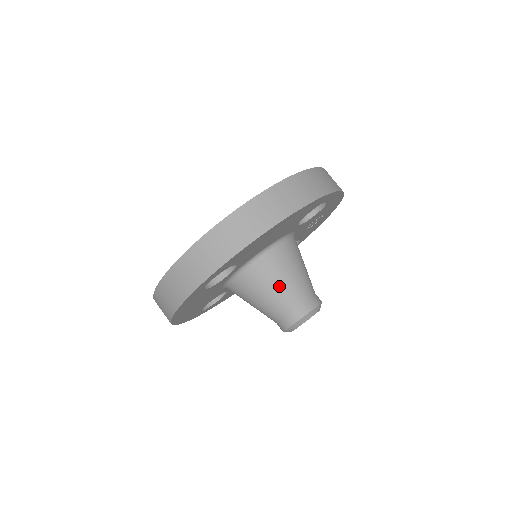
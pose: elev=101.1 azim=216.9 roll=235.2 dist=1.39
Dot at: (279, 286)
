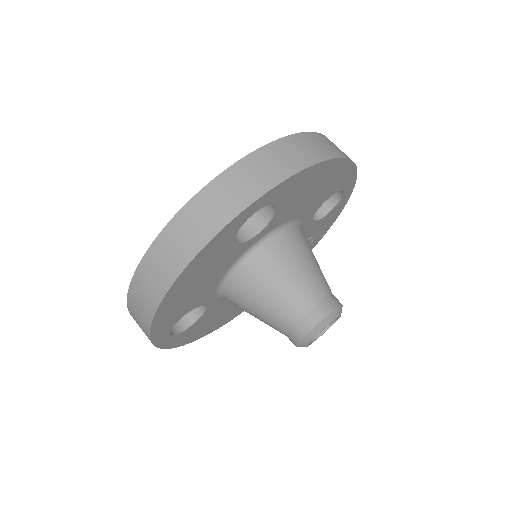
Dot at: (305, 269)
